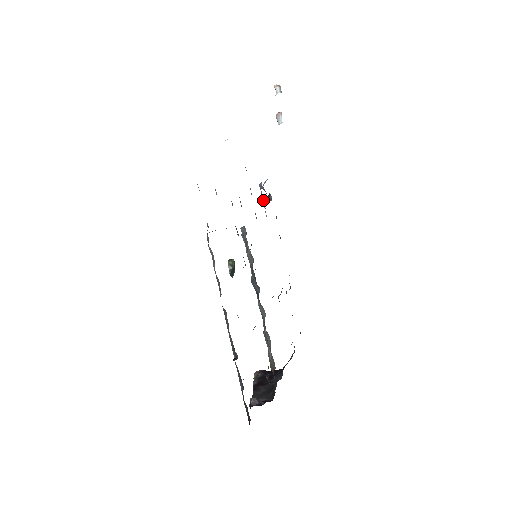
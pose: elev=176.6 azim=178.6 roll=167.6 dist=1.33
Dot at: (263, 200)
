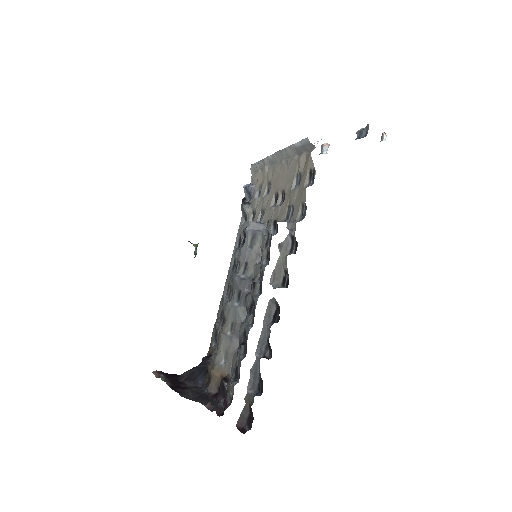
Dot at: occluded
